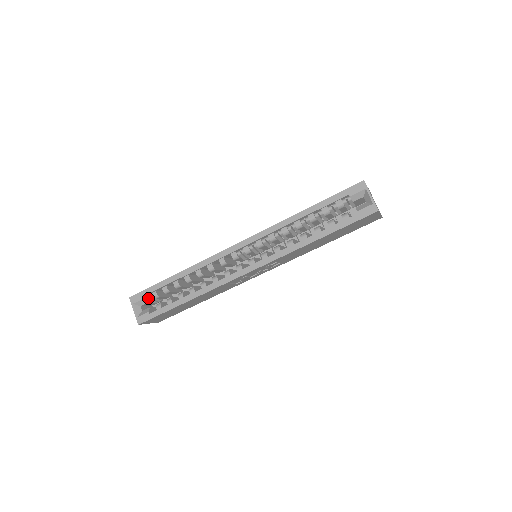
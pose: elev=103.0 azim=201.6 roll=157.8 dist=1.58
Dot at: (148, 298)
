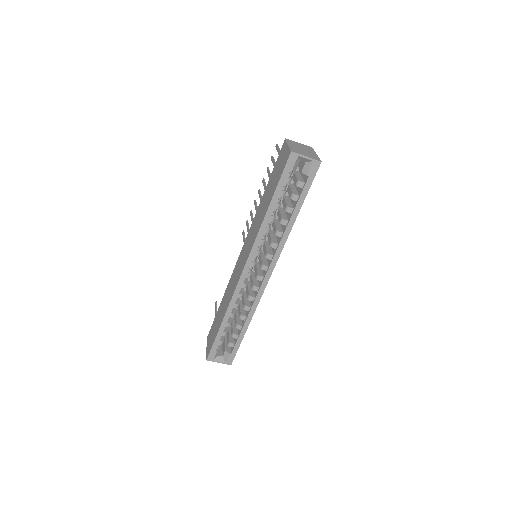
Dot at: (218, 348)
